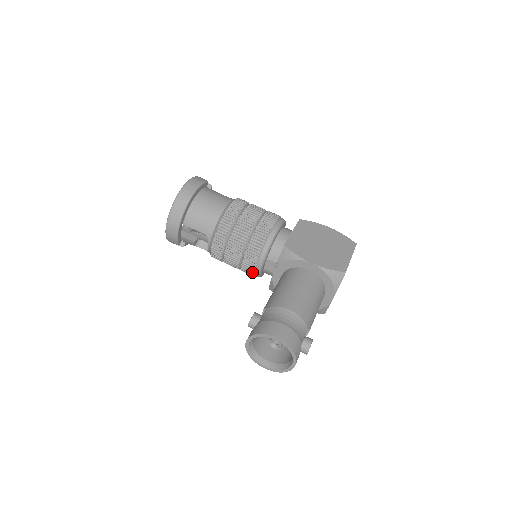
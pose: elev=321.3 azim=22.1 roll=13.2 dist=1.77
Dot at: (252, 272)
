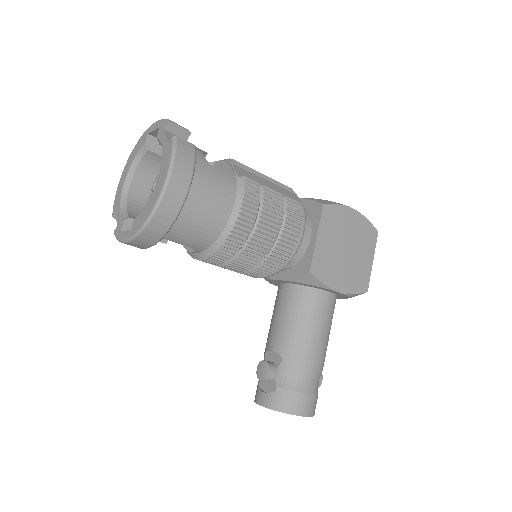
Dot at: occluded
